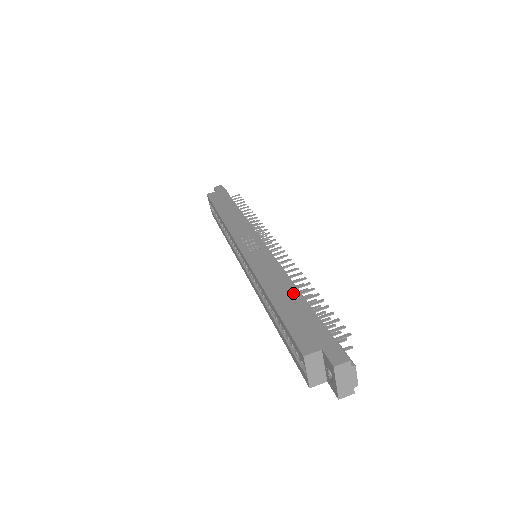
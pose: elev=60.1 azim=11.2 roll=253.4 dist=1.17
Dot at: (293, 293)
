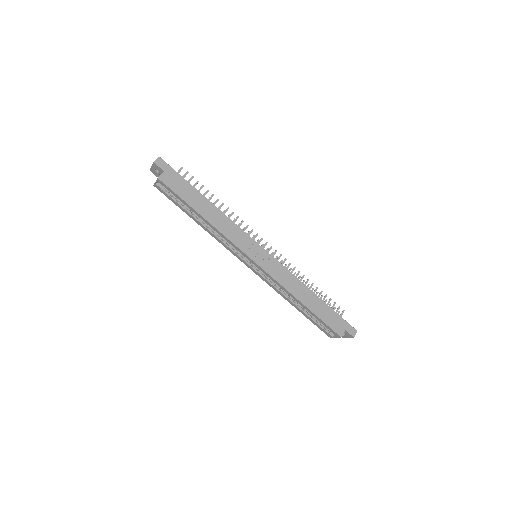
Dot at: (314, 297)
